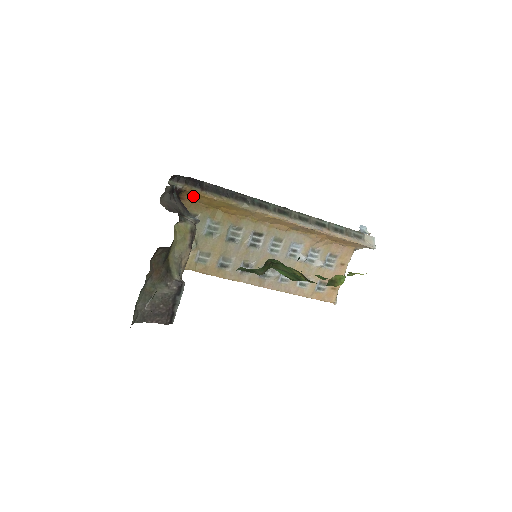
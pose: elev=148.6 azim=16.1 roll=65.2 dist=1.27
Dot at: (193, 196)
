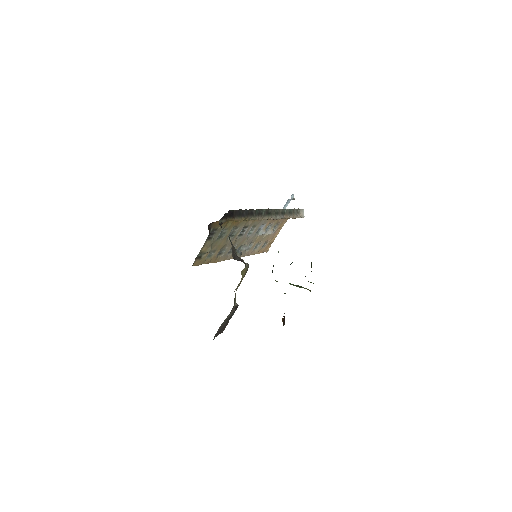
Dot at: occluded
